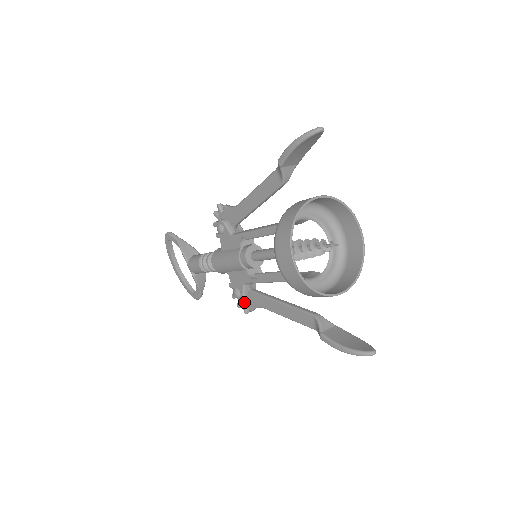
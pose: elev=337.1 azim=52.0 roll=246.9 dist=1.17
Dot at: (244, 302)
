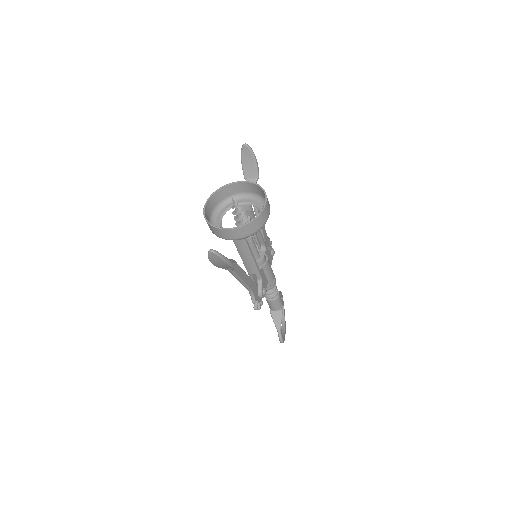
Dot at: occluded
